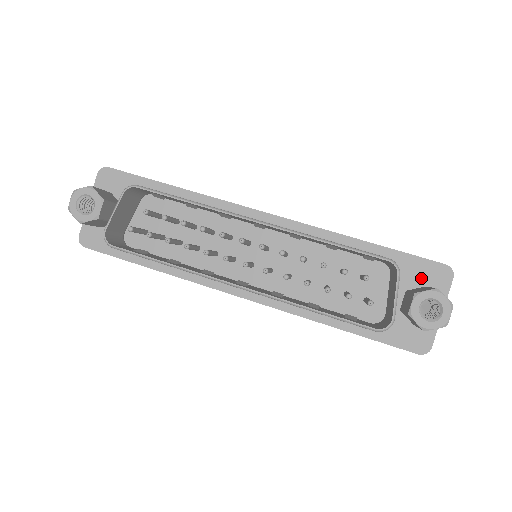
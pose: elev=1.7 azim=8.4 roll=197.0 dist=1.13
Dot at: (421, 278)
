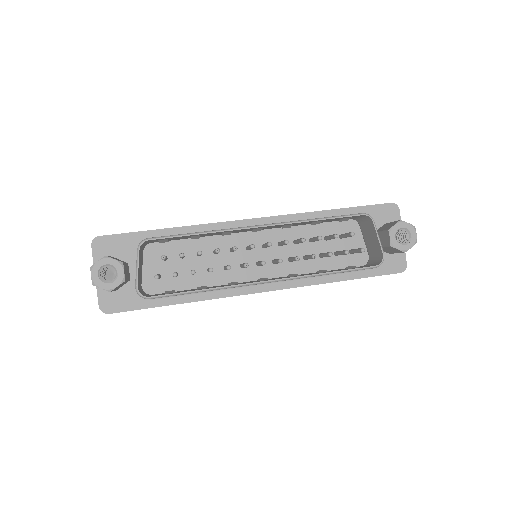
Dot at: (380, 219)
